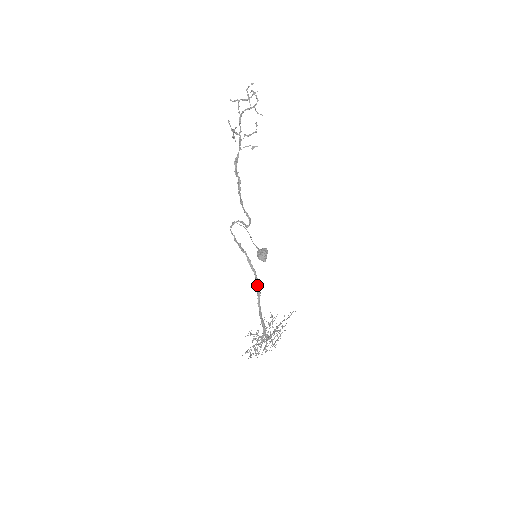
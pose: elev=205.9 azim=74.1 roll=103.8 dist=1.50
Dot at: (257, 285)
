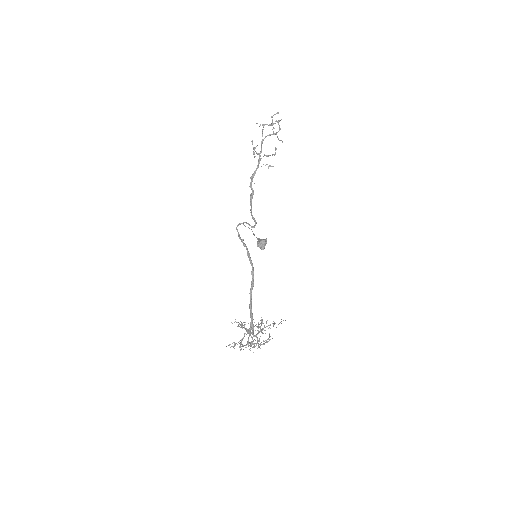
Dot at: (252, 276)
